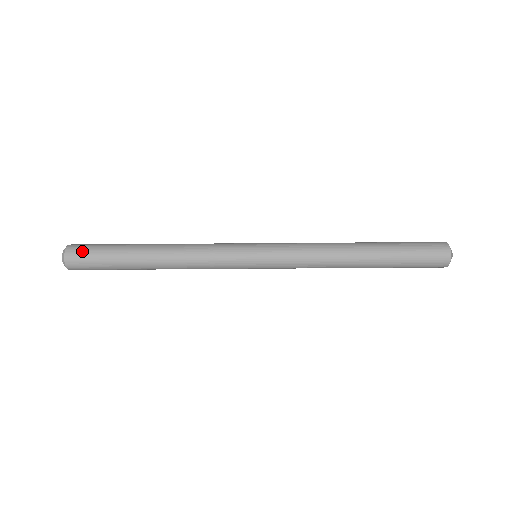
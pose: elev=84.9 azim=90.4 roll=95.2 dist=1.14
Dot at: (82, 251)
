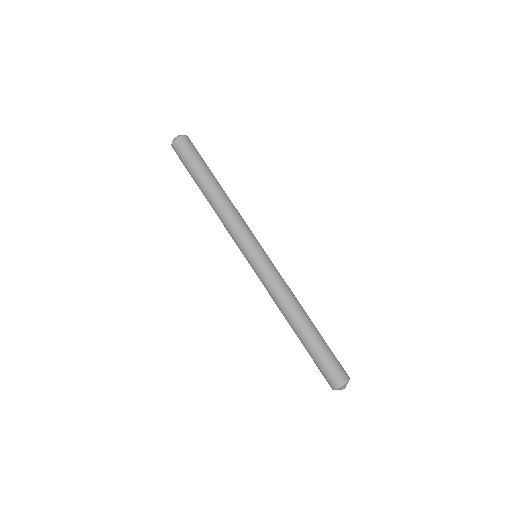
Dot at: (192, 145)
